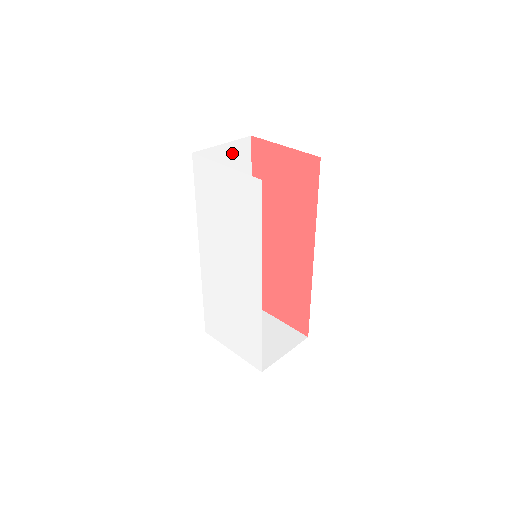
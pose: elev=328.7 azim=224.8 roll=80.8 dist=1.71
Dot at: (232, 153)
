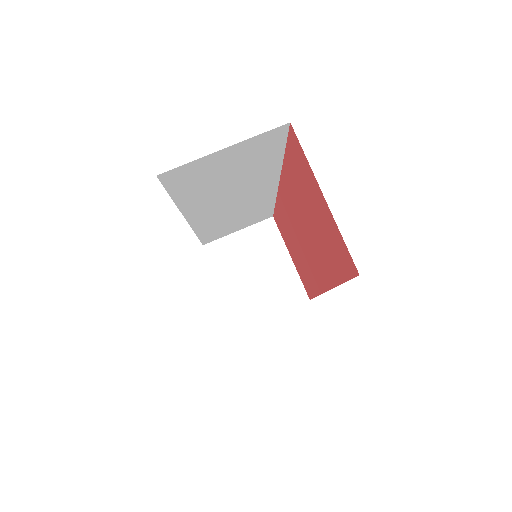
Dot at: (244, 149)
